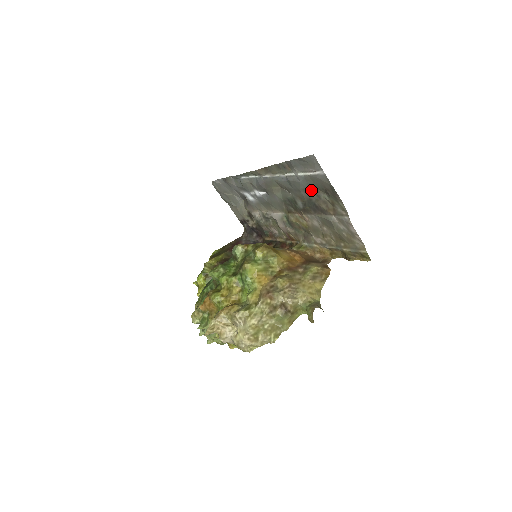
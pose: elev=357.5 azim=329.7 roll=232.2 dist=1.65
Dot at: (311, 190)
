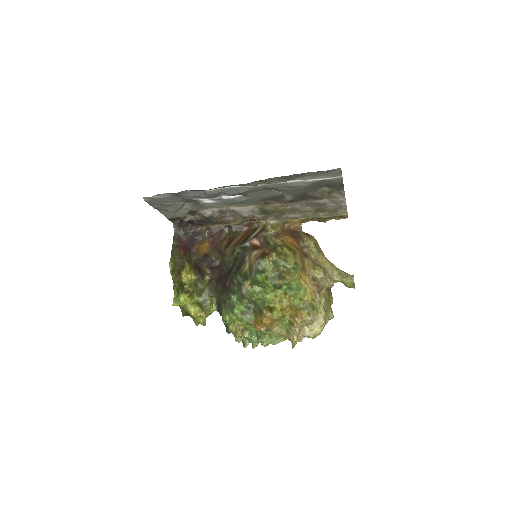
Dot at: (313, 188)
